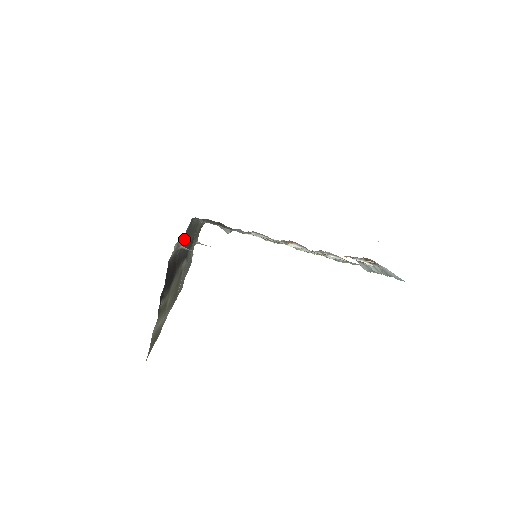
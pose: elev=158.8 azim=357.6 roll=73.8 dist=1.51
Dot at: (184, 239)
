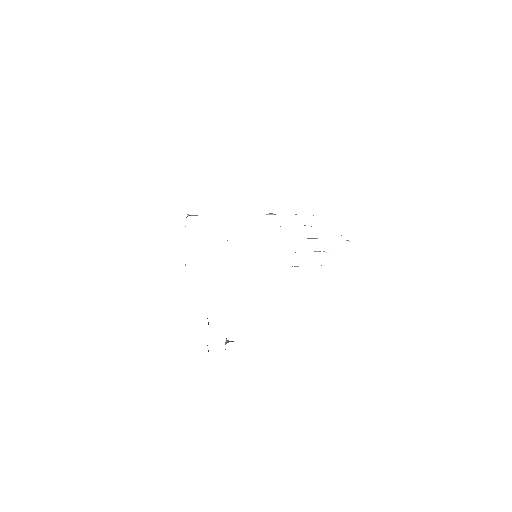
Dot at: occluded
